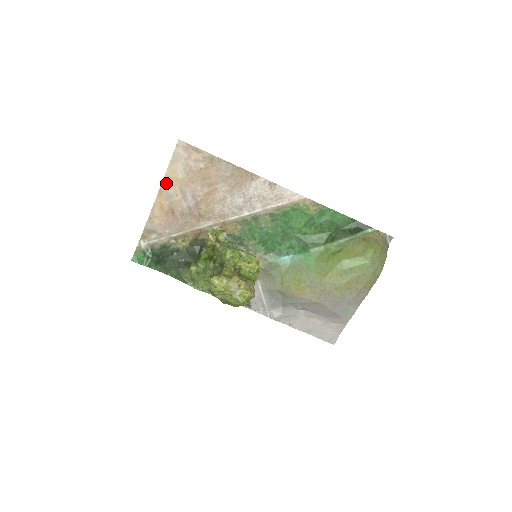
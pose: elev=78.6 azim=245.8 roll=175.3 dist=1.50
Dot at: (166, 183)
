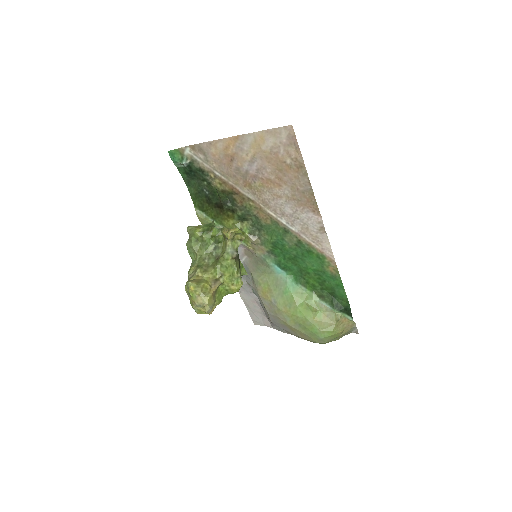
Dot at: (248, 138)
